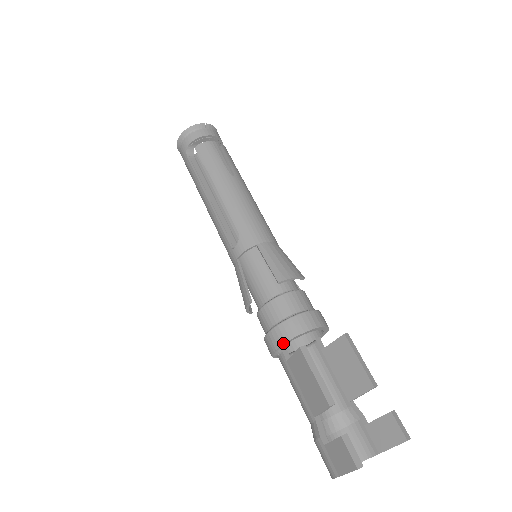
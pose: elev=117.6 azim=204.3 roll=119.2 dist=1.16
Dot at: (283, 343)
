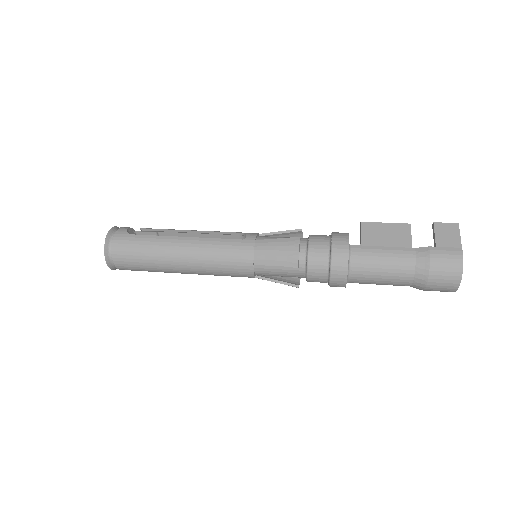
Dot at: (348, 235)
